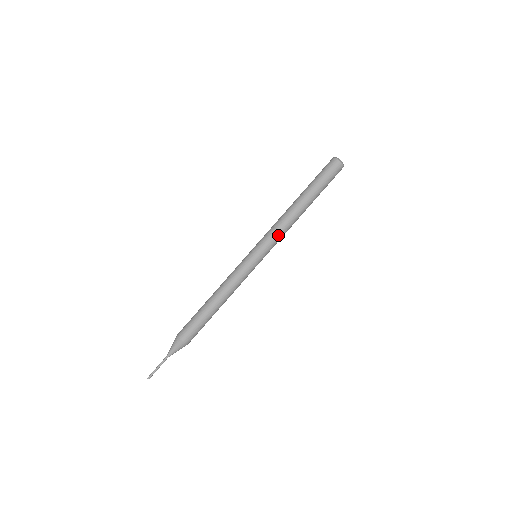
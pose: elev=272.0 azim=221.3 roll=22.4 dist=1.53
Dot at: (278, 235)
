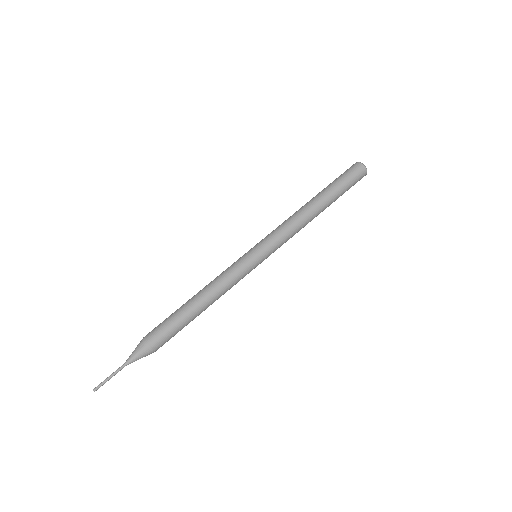
Dot at: (283, 231)
